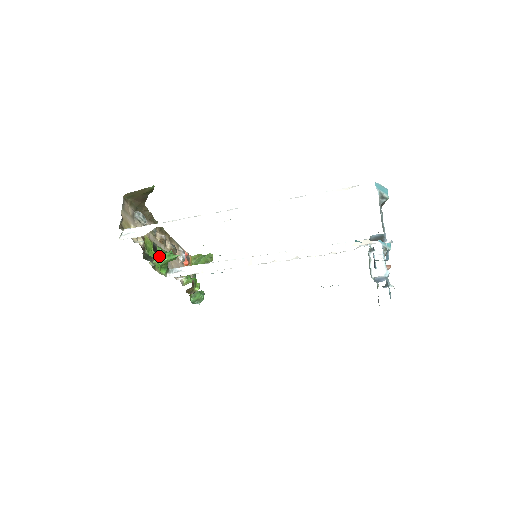
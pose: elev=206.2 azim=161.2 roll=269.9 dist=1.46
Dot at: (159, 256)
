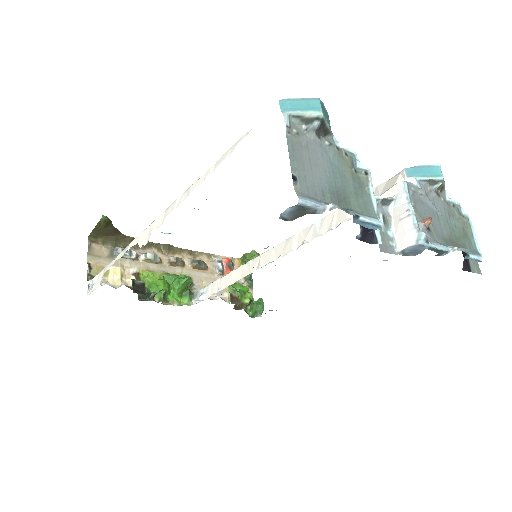
Dot at: (167, 286)
